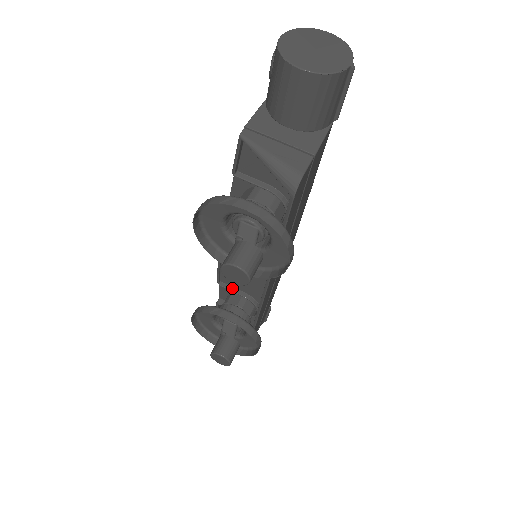
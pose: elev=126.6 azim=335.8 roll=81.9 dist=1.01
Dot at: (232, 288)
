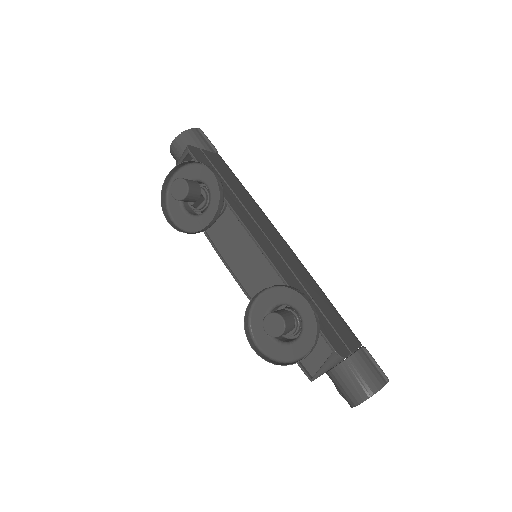
Dot at: occluded
